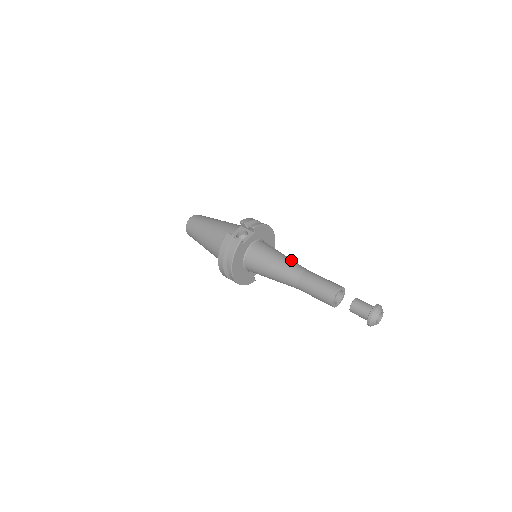
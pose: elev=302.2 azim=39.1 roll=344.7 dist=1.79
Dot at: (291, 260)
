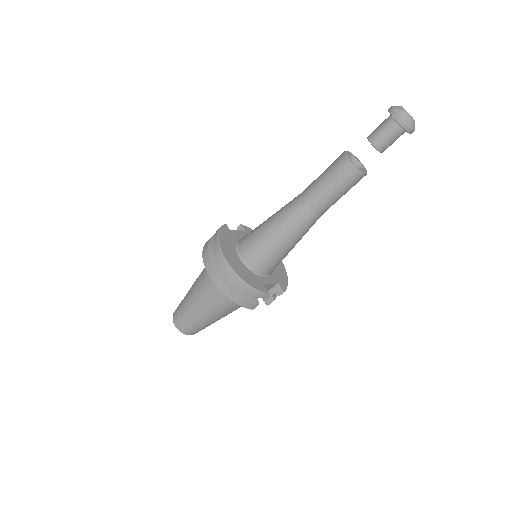
Dot at: occluded
